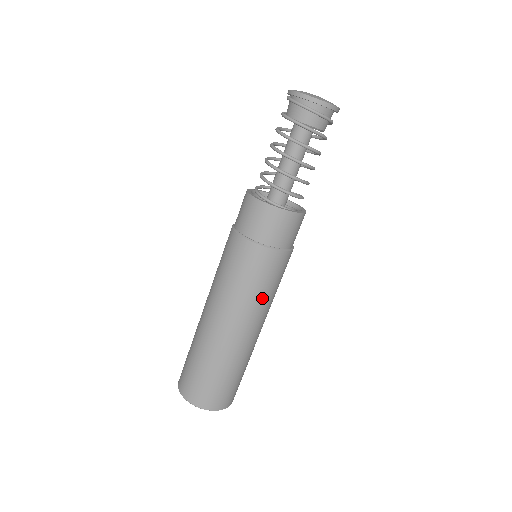
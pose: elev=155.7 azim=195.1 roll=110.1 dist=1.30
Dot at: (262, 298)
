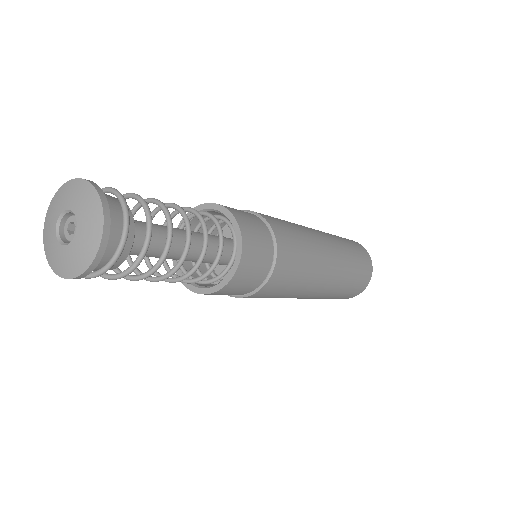
Dot at: (291, 294)
